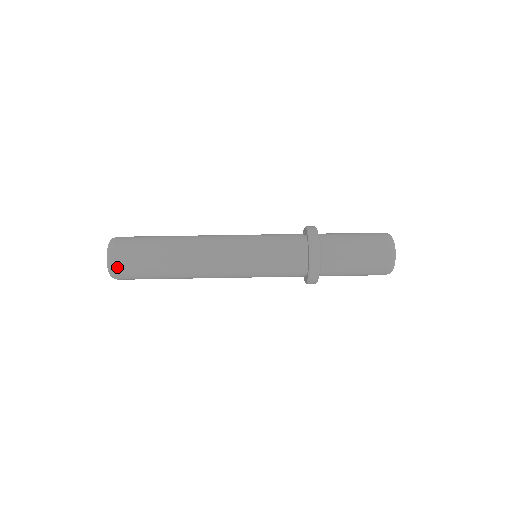
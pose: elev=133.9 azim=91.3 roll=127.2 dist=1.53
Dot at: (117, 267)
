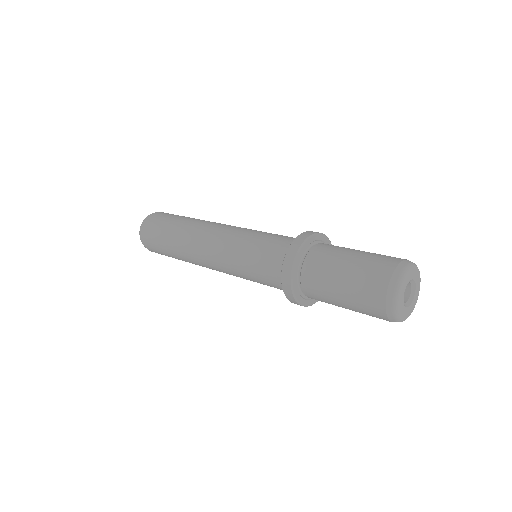
Dot at: (144, 239)
